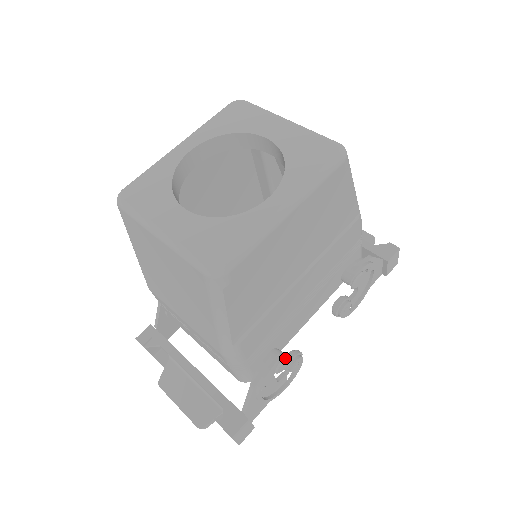
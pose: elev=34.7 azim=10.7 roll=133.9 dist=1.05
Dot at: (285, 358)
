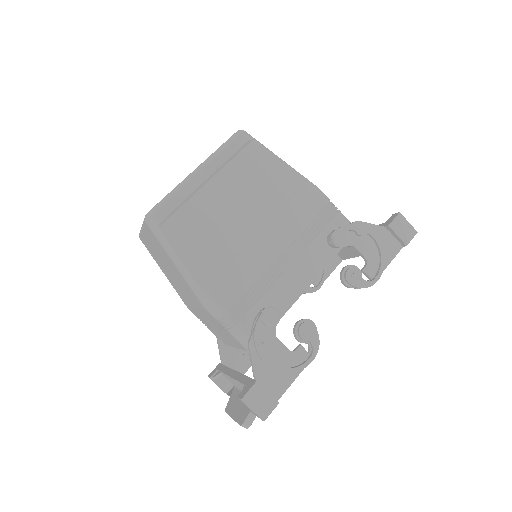
Dot at: (268, 307)
